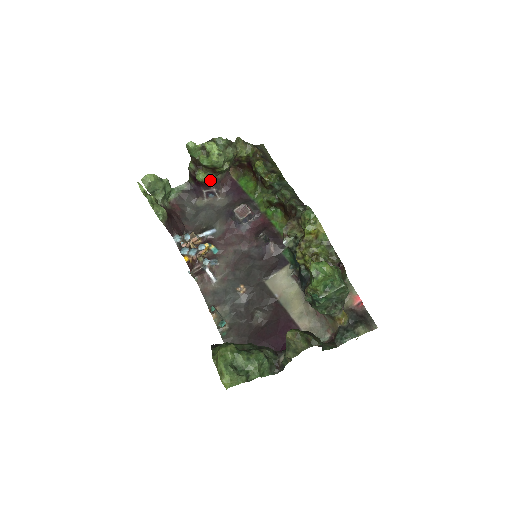
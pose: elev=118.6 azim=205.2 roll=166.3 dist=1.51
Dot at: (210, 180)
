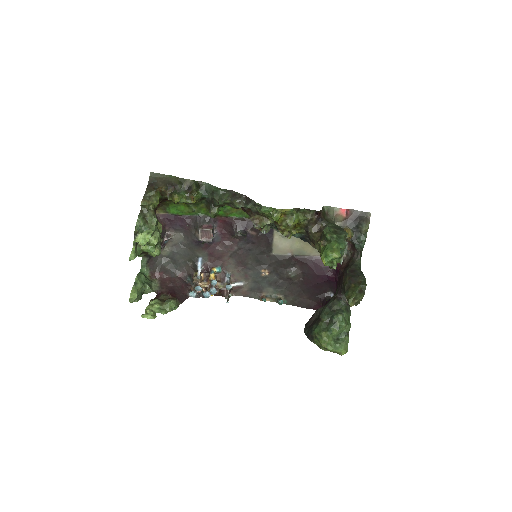
Dot at: (160, 243)
